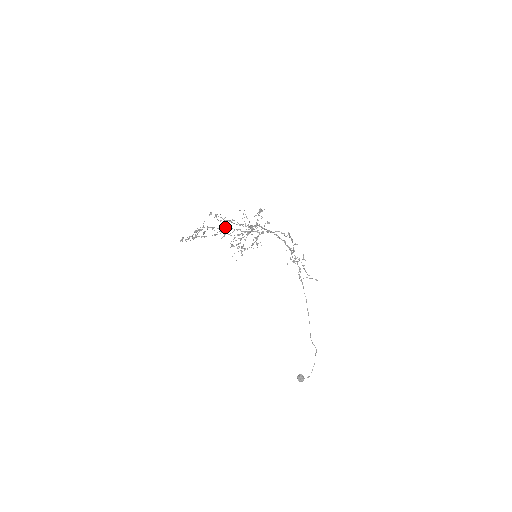
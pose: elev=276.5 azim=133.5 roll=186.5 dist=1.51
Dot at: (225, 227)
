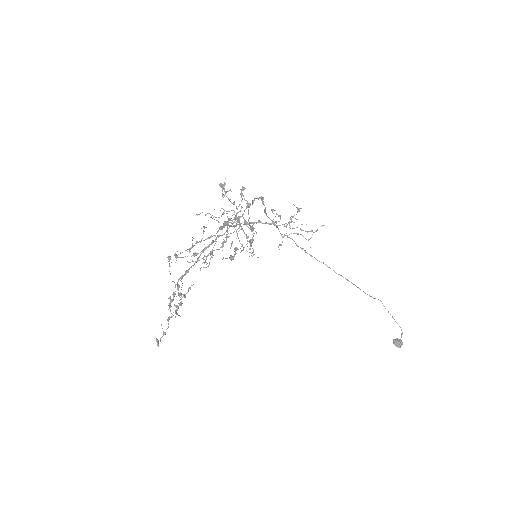
Dot at: (201, 251)
